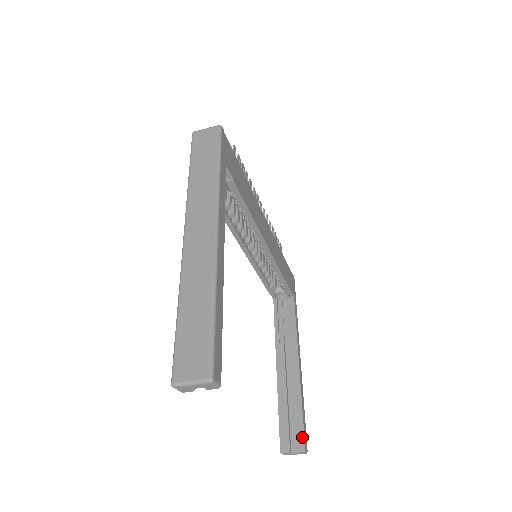
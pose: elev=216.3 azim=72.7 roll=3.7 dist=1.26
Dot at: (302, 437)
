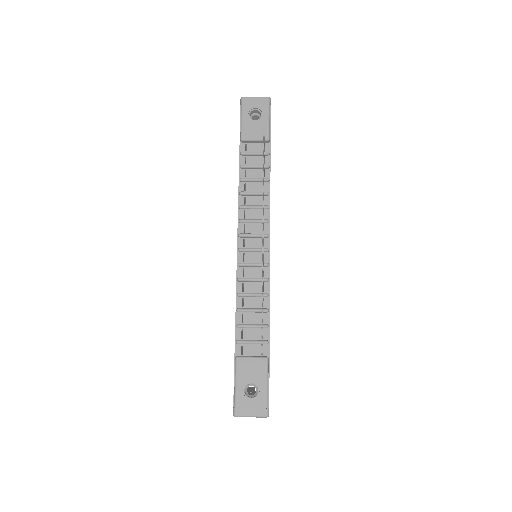
Dot at: occluded
